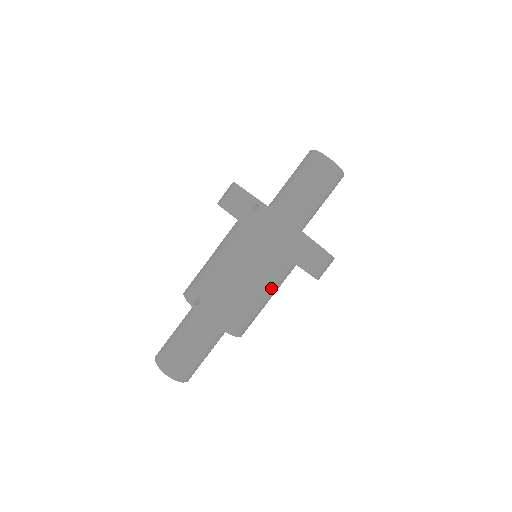
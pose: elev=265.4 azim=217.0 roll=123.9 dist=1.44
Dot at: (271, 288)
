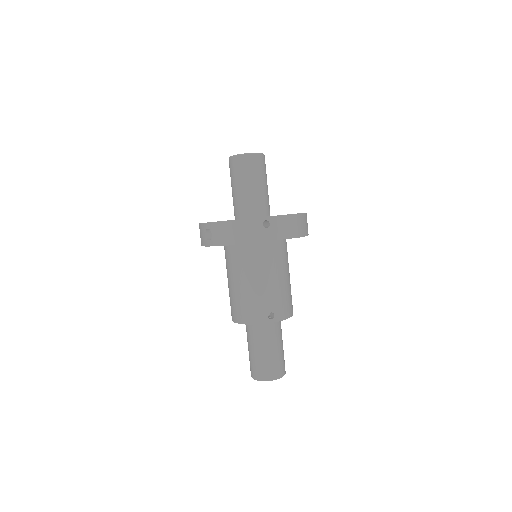
Dot at: occluded
